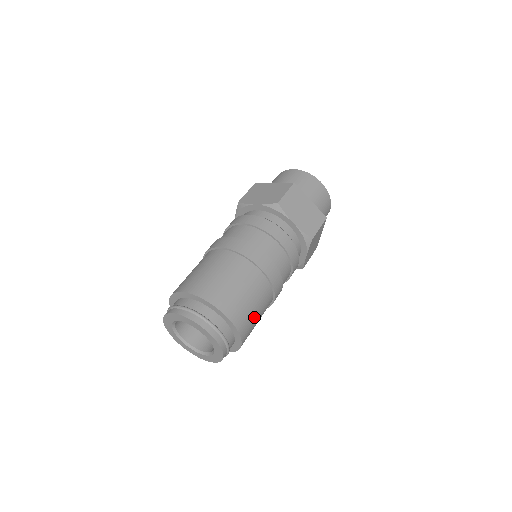
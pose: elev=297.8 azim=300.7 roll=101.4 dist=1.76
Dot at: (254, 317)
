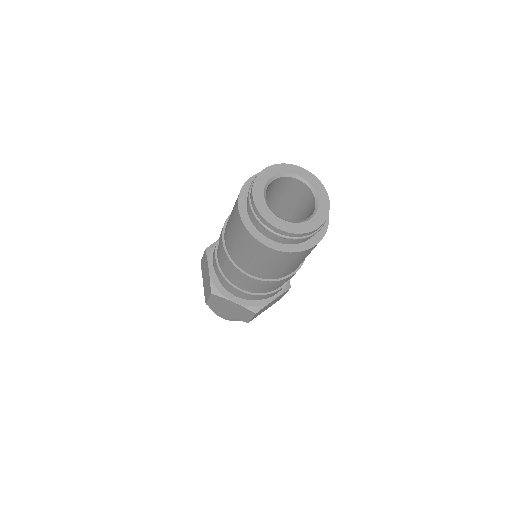
Dot at: occluded
